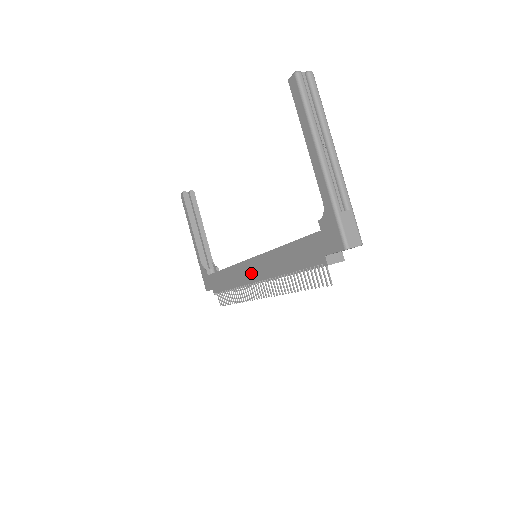
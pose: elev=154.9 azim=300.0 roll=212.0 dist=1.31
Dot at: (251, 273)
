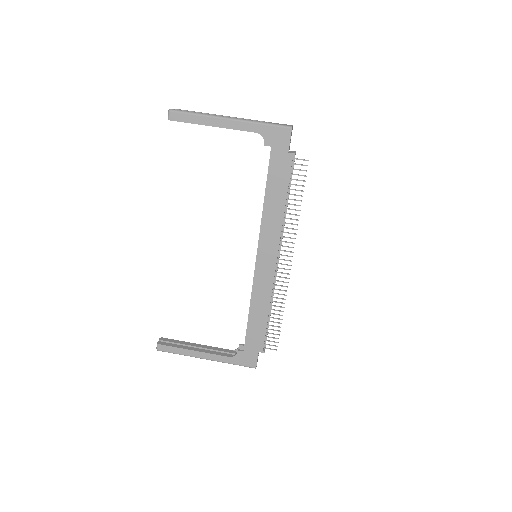
Dot at: (267, 265)
